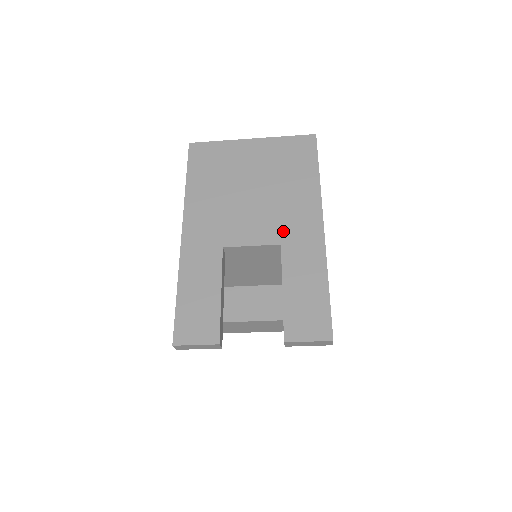
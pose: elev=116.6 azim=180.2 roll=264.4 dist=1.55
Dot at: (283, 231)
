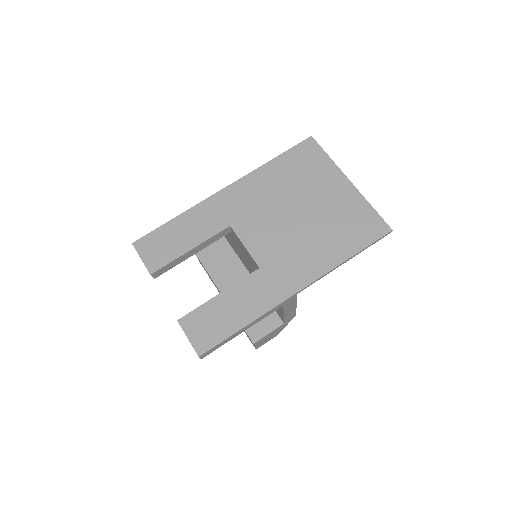
Dot at: (273, 262)
